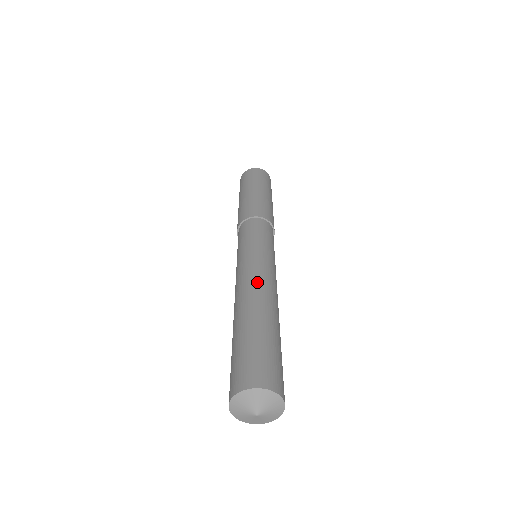
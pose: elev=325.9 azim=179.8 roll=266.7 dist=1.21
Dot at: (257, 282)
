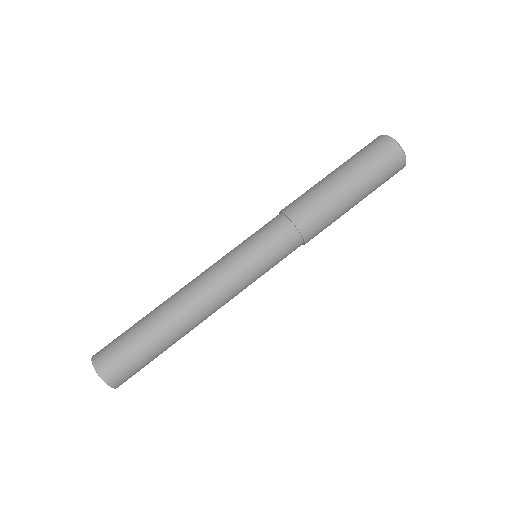
Dot at: (207, 310)
